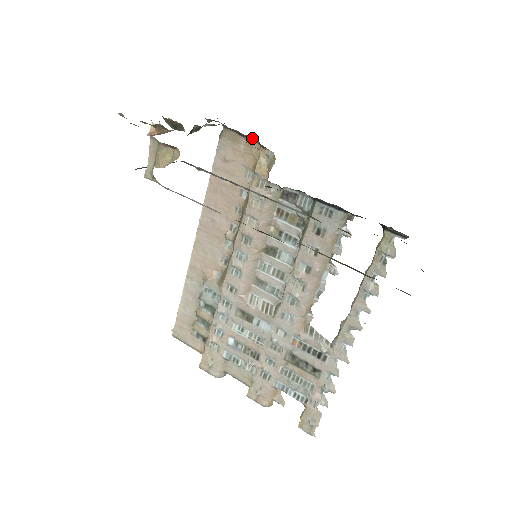
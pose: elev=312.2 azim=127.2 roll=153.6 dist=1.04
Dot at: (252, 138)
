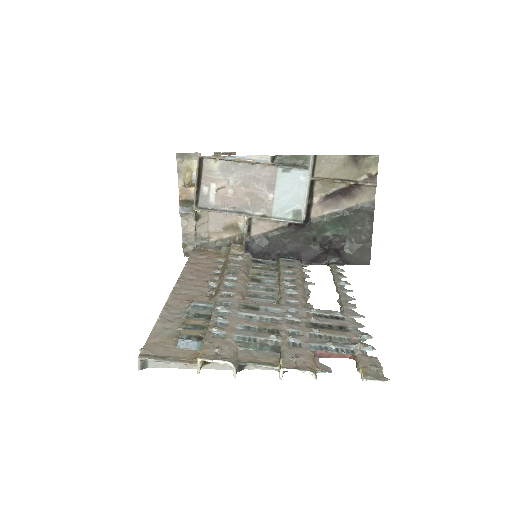
Dot at: (219, 250)
